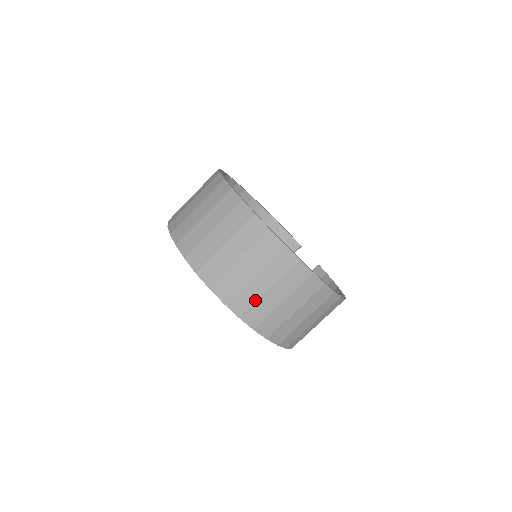
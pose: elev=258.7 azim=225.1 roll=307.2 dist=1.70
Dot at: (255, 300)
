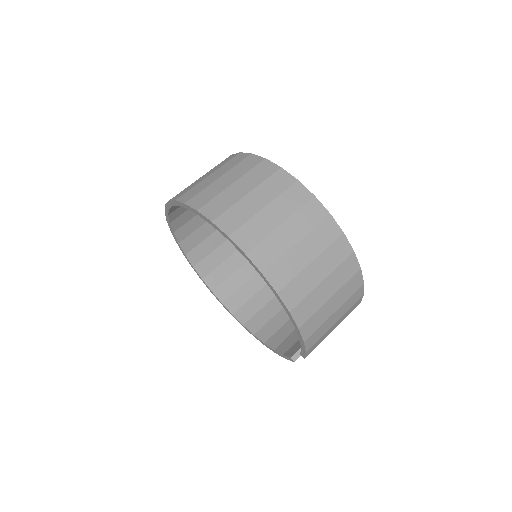
Dot at: (204, 188)
